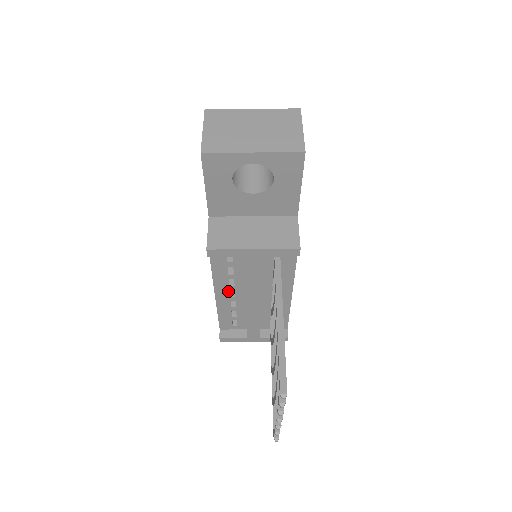
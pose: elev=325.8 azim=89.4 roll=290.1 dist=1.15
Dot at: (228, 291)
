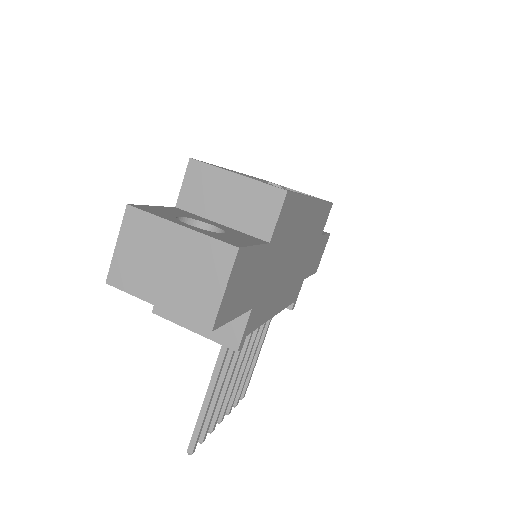
Dot at: occluded
